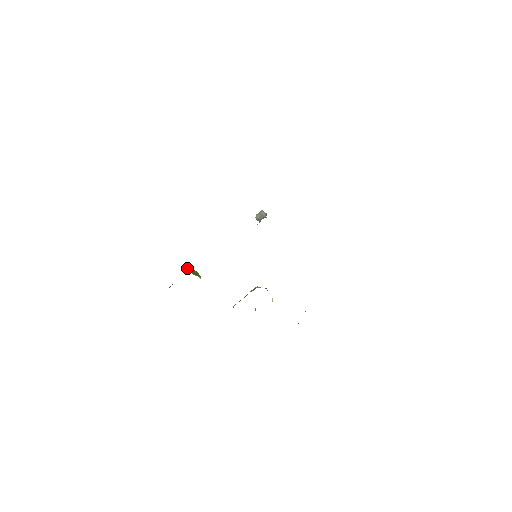
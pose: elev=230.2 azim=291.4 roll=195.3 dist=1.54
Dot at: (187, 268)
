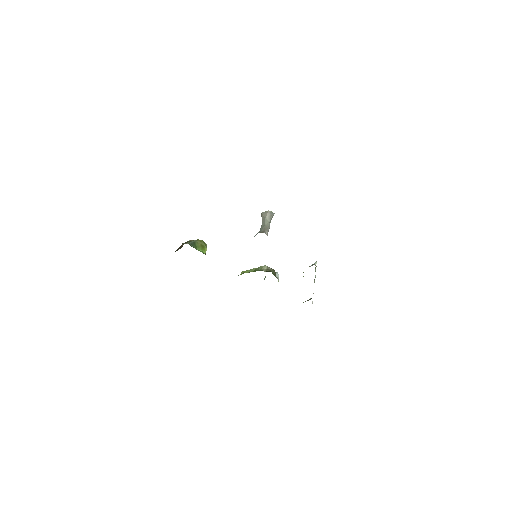
Dot at: (191, 242)
